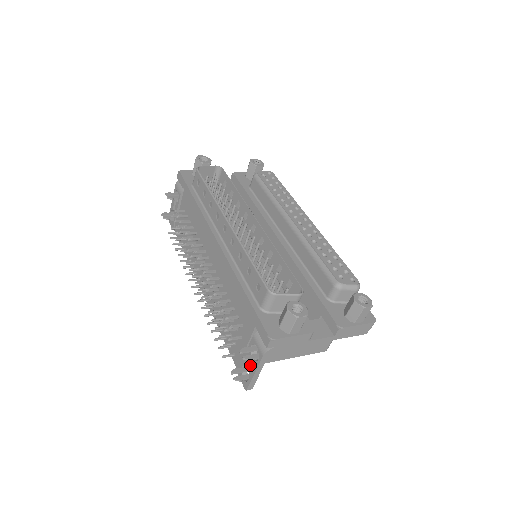
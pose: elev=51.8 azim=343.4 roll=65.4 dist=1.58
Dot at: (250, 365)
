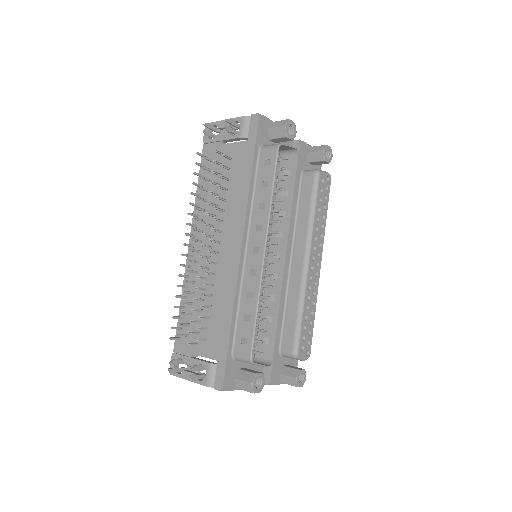
Dot at: (188, 367)
